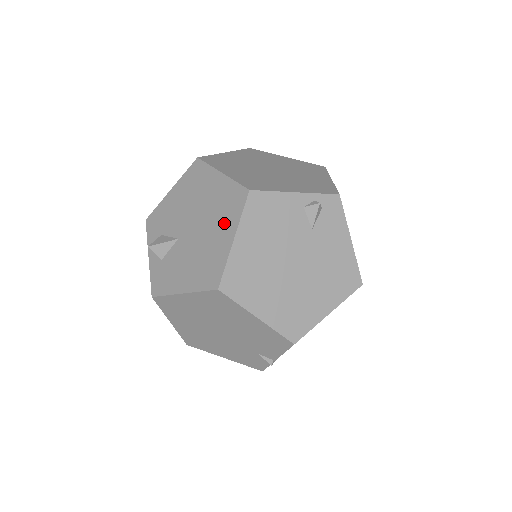
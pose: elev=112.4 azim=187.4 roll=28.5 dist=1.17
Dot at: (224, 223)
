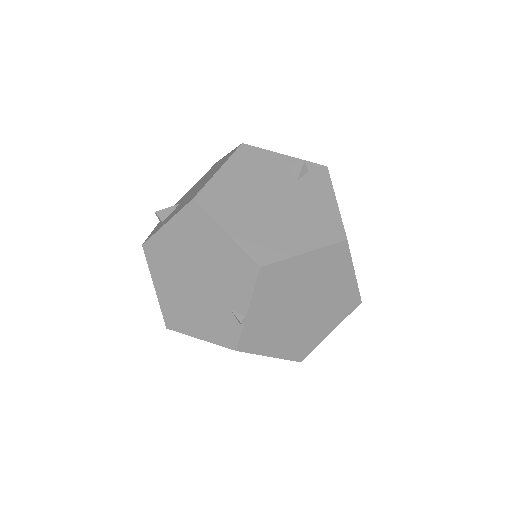
Dot at: occluded
